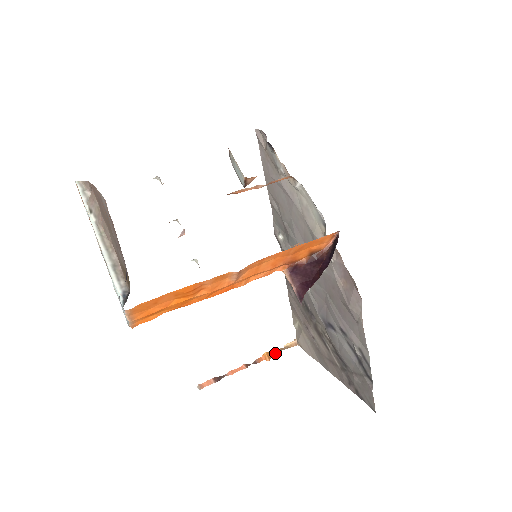
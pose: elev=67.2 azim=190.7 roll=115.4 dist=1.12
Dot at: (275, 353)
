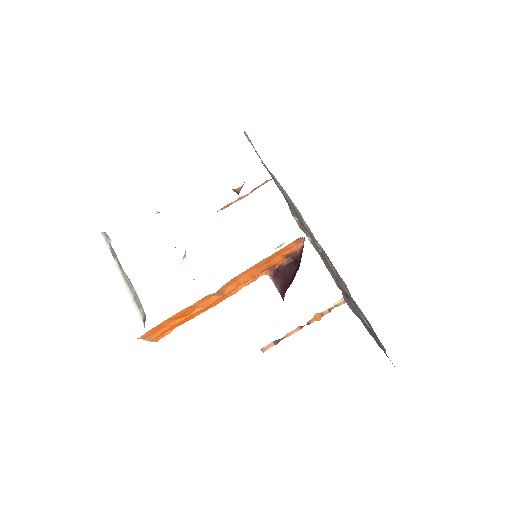
Dot at: (325, 313)
